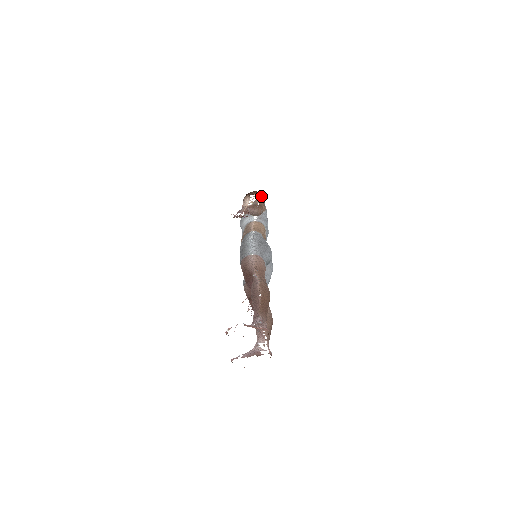
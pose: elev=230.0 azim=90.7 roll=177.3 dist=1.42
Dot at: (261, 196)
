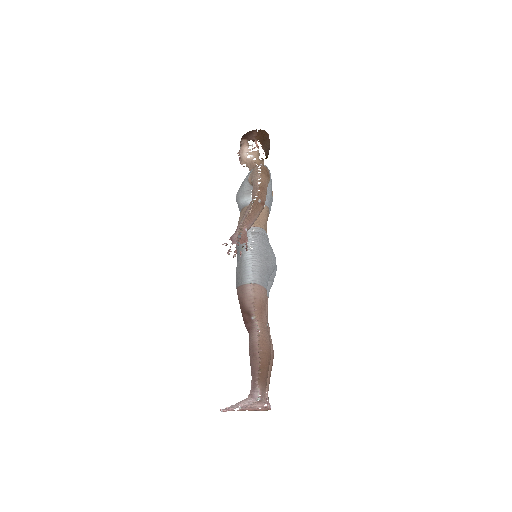
Dot at: (264, 141)
